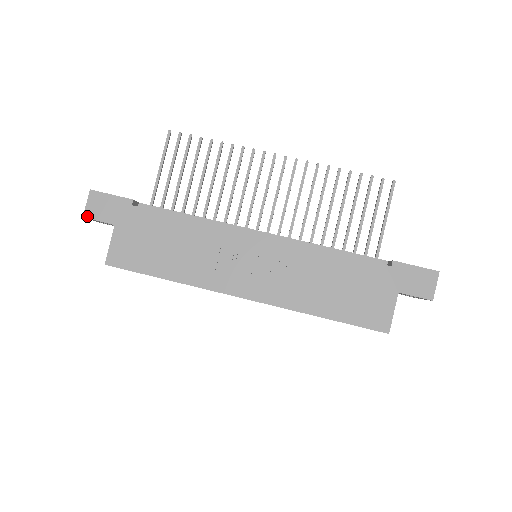
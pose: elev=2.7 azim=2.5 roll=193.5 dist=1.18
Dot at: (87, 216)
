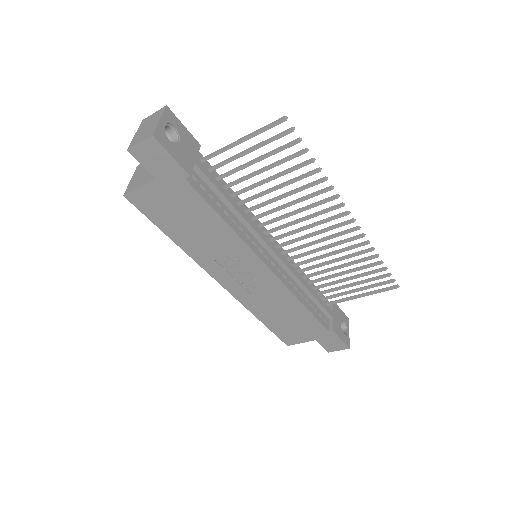
Dot at: (132, 153)
